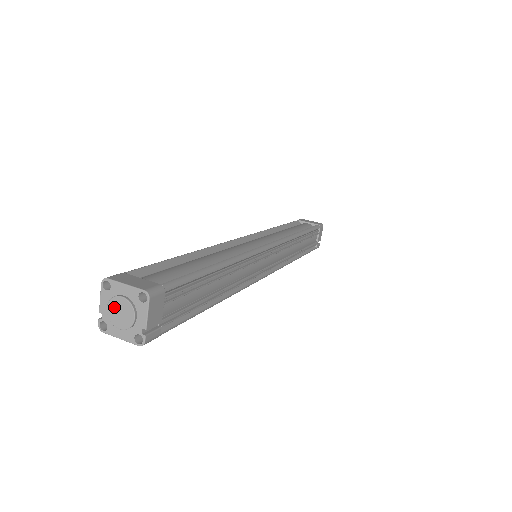
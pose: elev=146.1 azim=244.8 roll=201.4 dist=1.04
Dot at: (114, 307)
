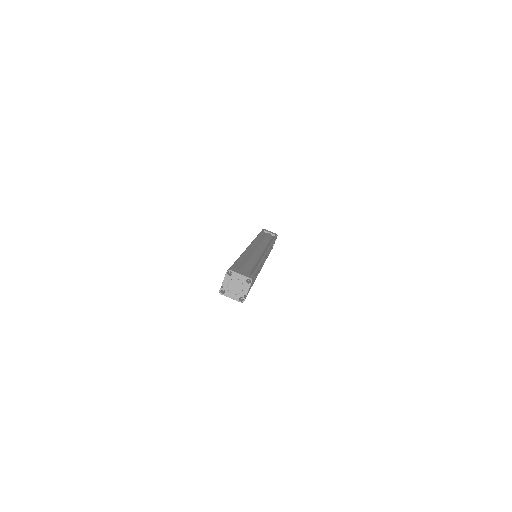
Dot at: (232, 284)
